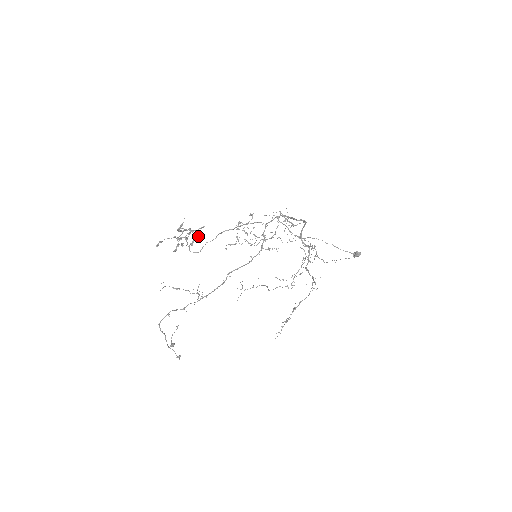
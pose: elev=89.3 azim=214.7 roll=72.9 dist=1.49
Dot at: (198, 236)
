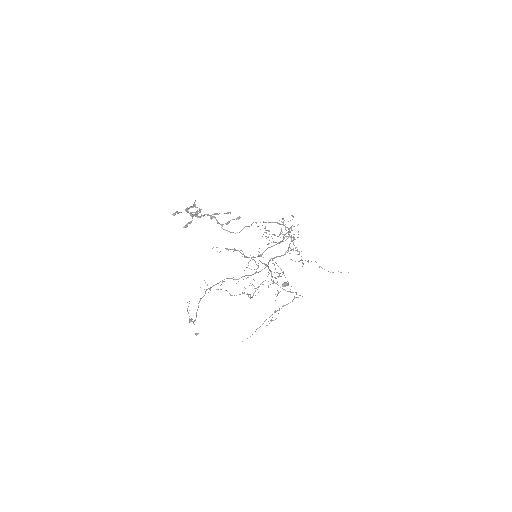
Dot at: (238, 218)
